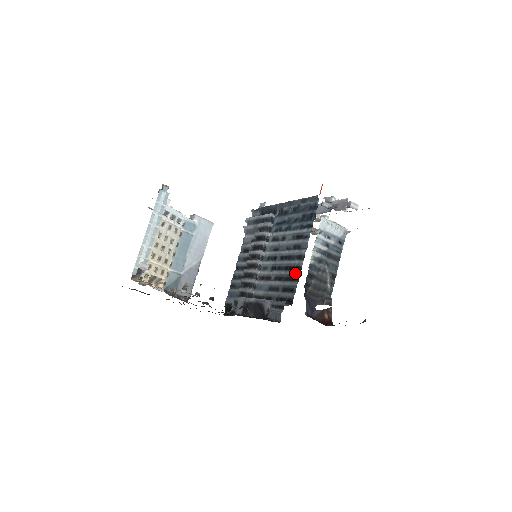
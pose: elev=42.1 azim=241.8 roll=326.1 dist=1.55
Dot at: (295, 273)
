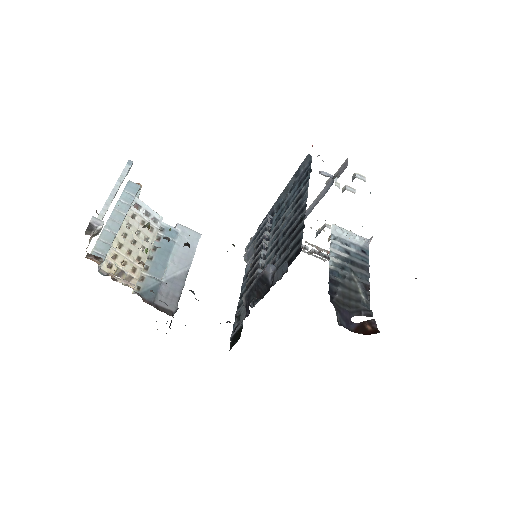
Dot at: (299, 225)
